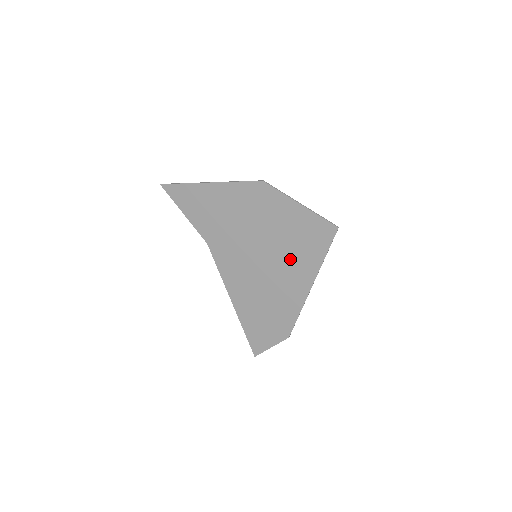
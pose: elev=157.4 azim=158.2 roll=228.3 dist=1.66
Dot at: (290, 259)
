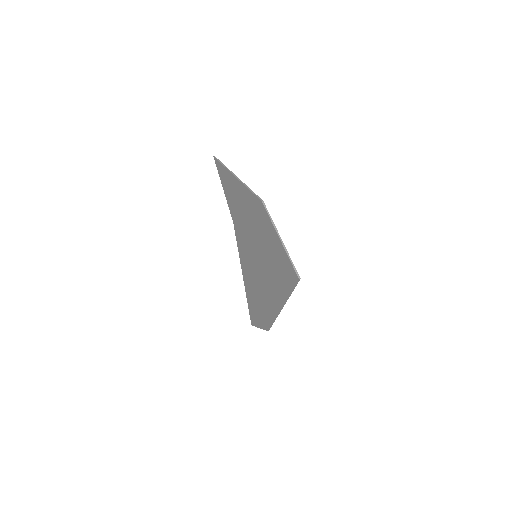
Dot at: (272, 276)
